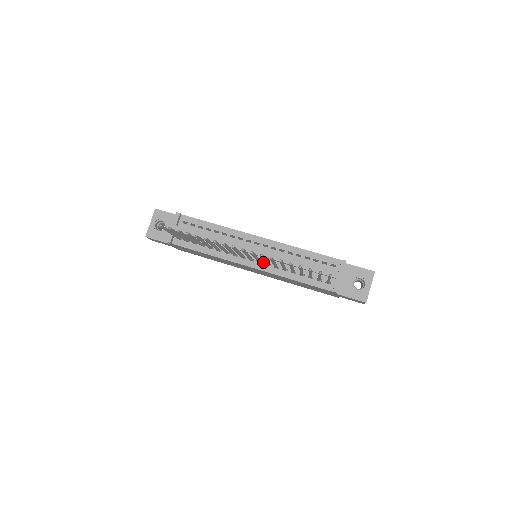
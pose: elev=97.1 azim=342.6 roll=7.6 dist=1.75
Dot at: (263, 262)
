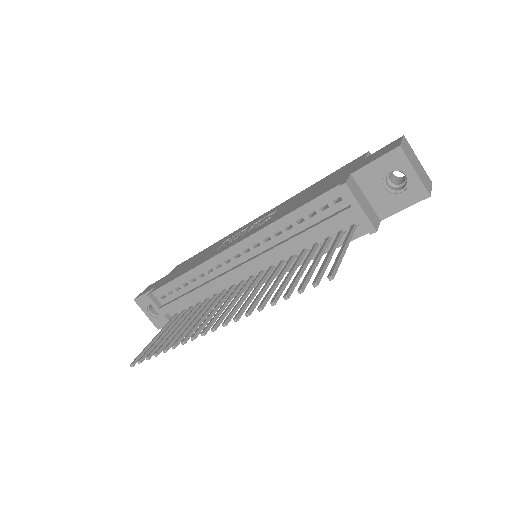
Dot at: (264, 269)
